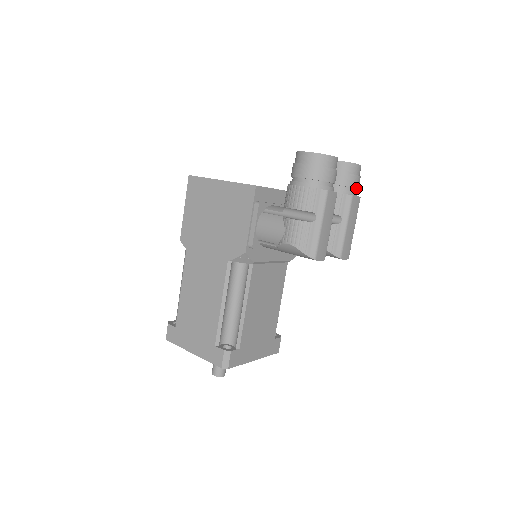
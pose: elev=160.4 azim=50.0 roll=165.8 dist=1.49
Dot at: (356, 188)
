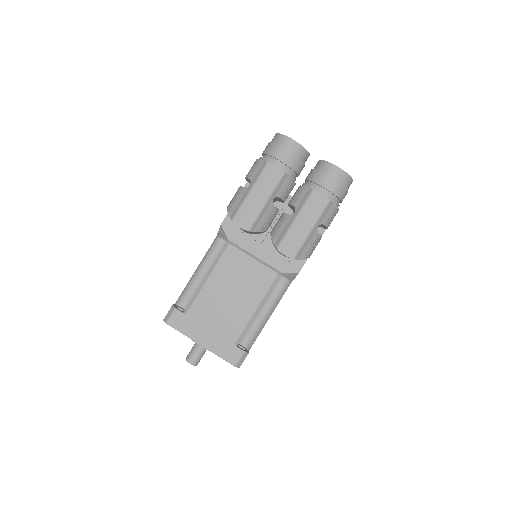
Dot at: (326, 189)
